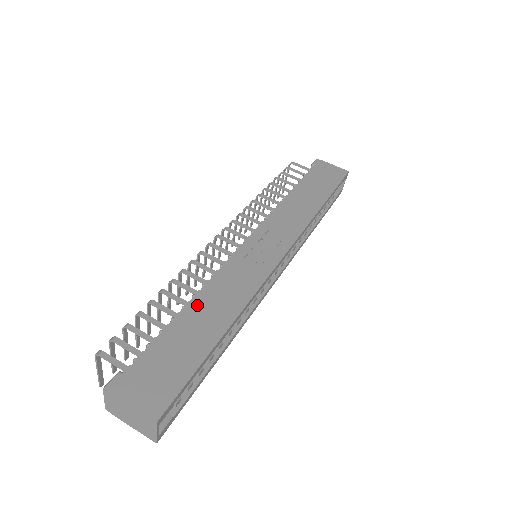
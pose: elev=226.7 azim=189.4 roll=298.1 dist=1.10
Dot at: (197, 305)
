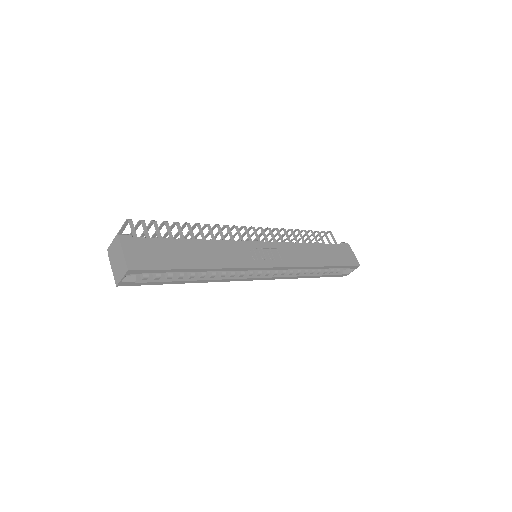
Dot at: (199, 244)
